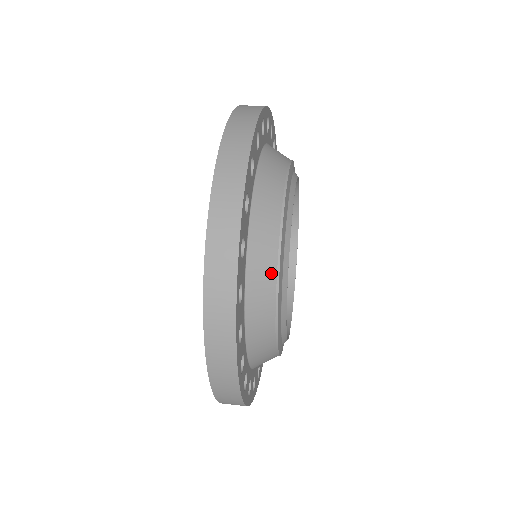
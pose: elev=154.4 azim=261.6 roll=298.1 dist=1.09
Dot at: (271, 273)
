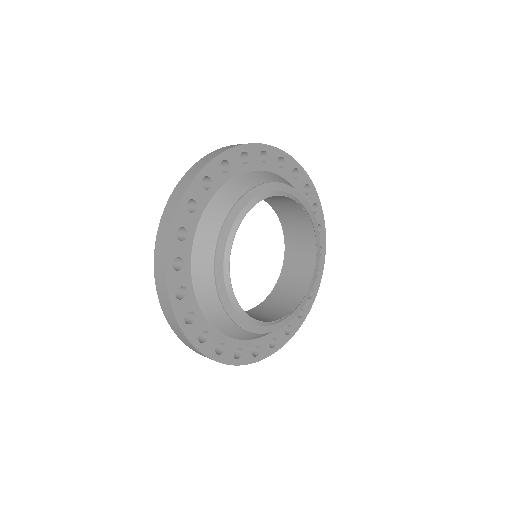
Dot at: (224, 213)
